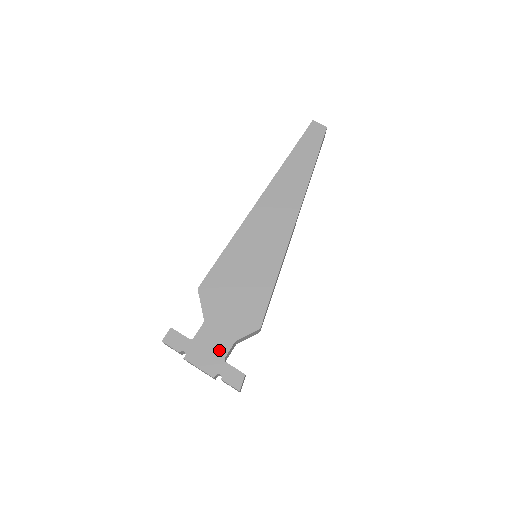
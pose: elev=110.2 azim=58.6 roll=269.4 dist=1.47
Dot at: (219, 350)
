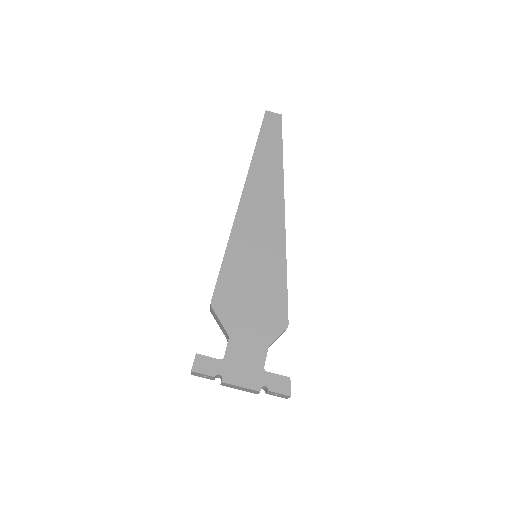
Dot at: (255, 361)
